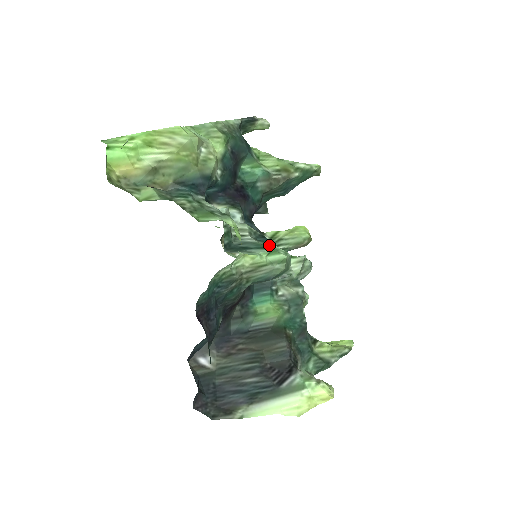
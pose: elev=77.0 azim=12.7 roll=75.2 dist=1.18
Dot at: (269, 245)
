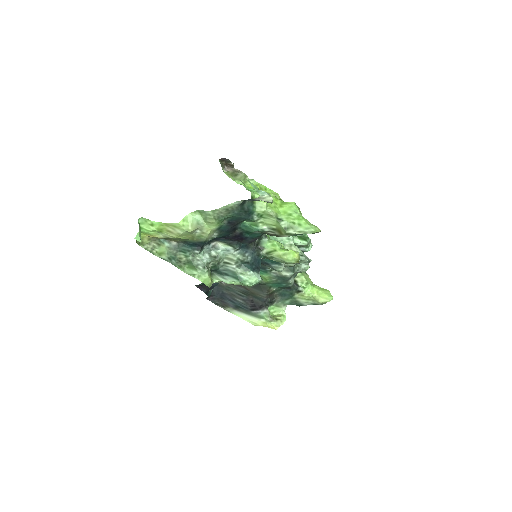
Dot at: (242, 276)
